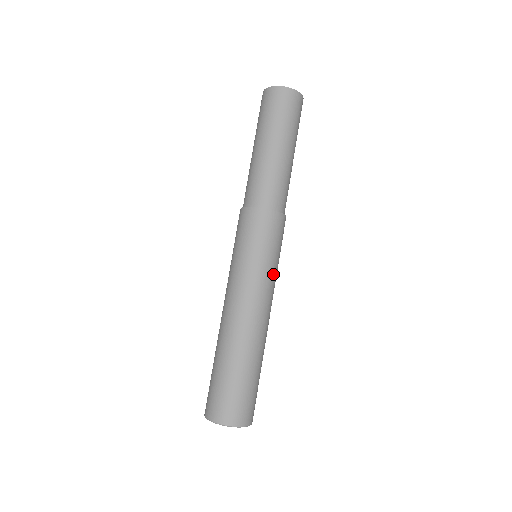
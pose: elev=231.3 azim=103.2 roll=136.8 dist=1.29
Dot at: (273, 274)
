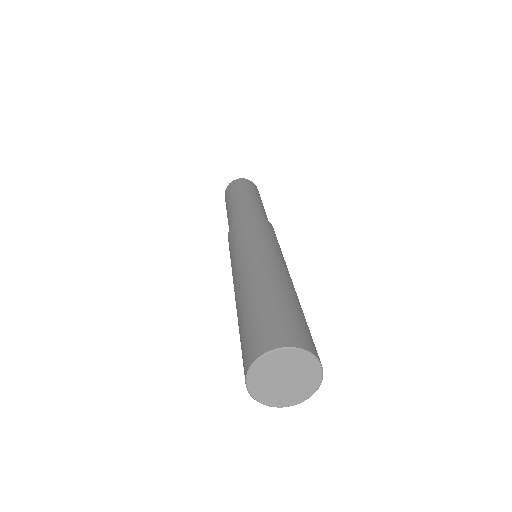
Dot at: (261, 241)
